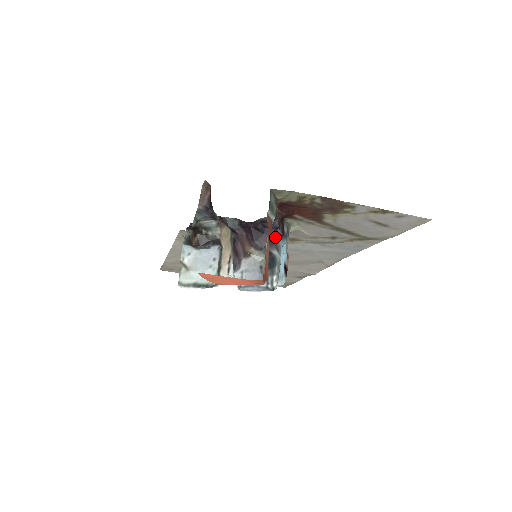
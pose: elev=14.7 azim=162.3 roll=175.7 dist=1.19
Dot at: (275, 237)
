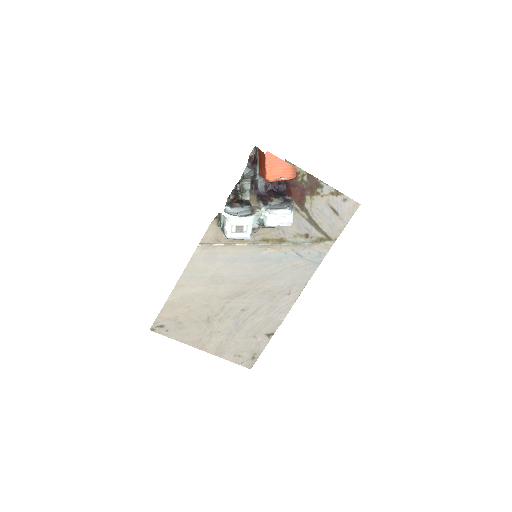
Dot at: (285, 194)
